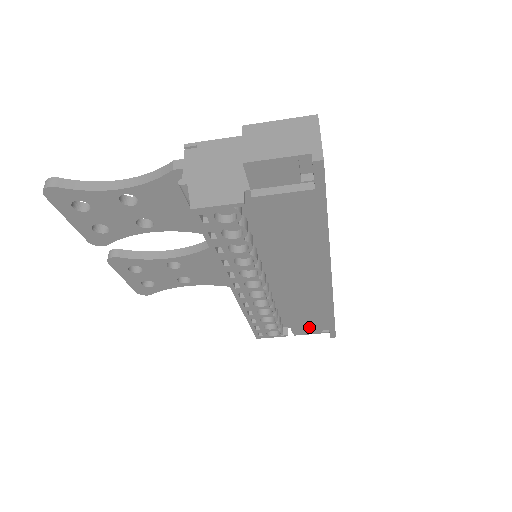
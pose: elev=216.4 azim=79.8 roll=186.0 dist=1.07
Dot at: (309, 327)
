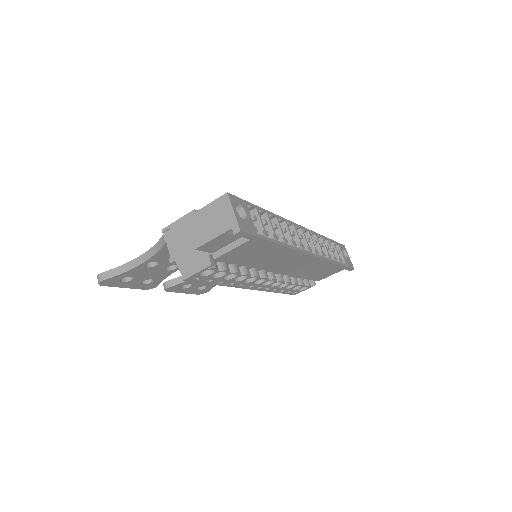
Dot at: (327, 275)
